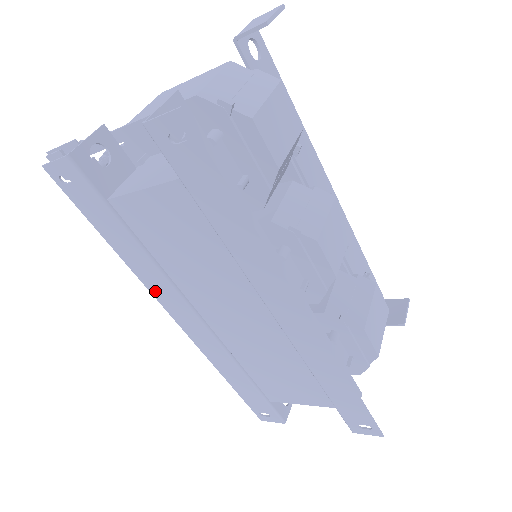
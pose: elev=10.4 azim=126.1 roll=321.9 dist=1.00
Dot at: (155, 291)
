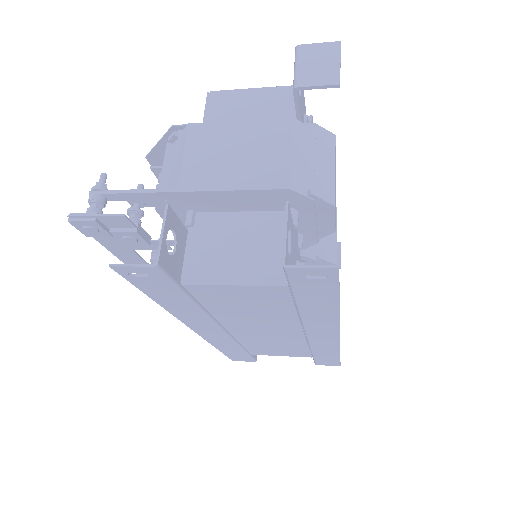
Dot at: (187, 320)
